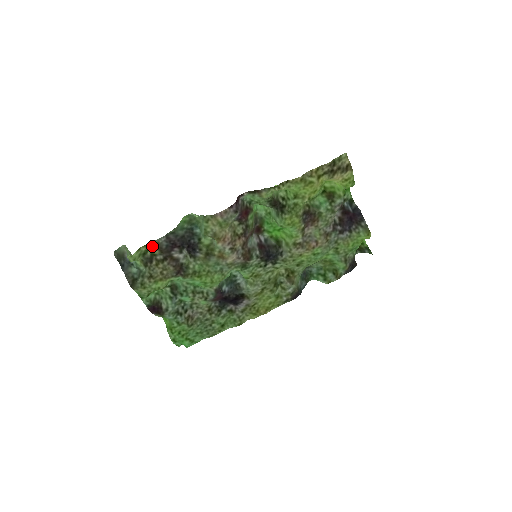
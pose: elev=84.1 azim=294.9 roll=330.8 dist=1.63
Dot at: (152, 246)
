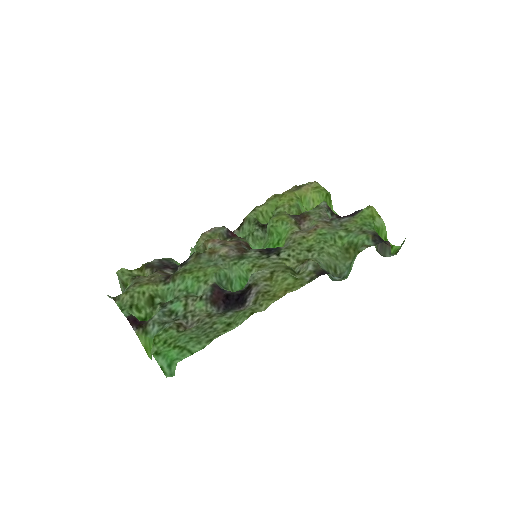
Dot at: (144, 267)
